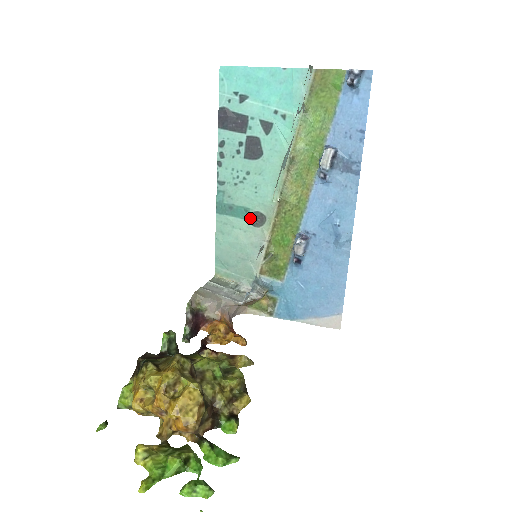
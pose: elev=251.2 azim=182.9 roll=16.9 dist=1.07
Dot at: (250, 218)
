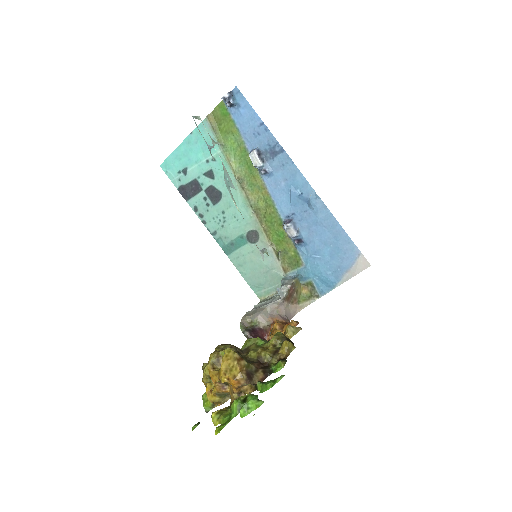
Dot at: (248, 240)
